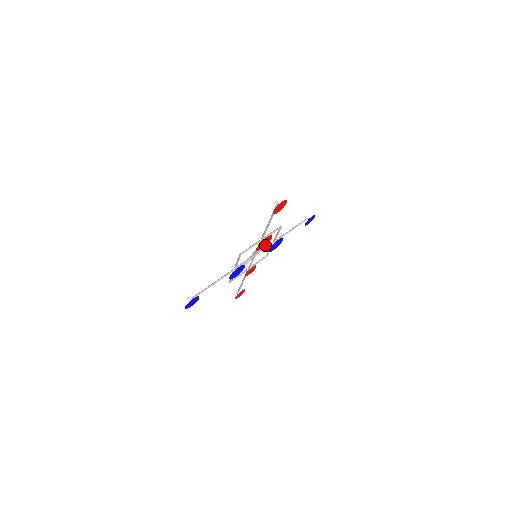
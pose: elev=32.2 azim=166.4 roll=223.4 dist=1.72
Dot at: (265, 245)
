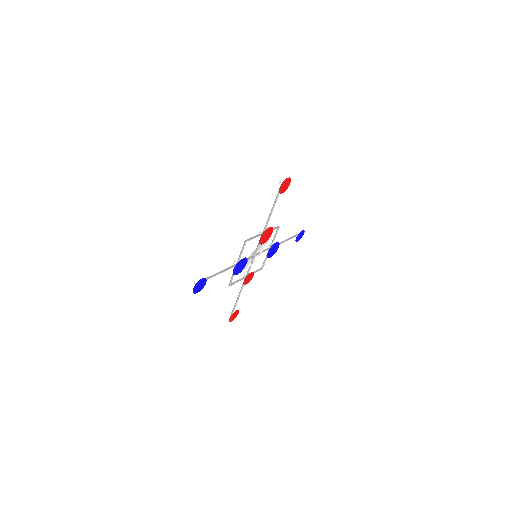
Dot at: (266, 241)
